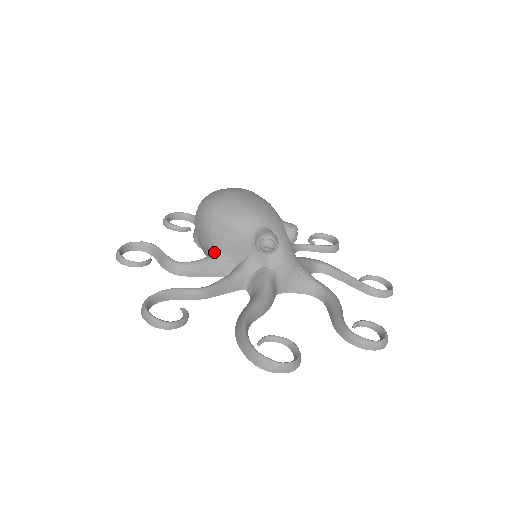
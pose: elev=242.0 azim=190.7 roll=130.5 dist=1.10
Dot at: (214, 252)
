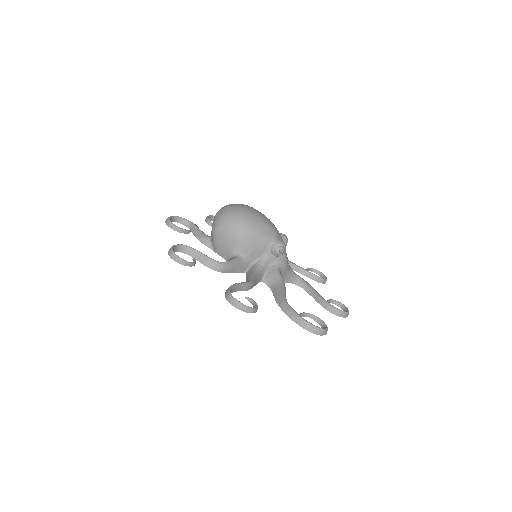
Dot at: (238, 254)
